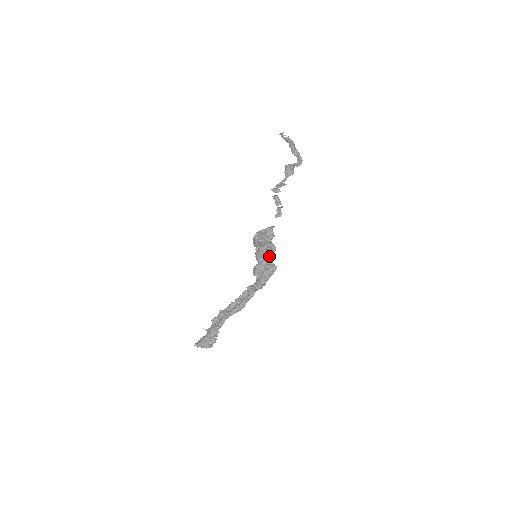
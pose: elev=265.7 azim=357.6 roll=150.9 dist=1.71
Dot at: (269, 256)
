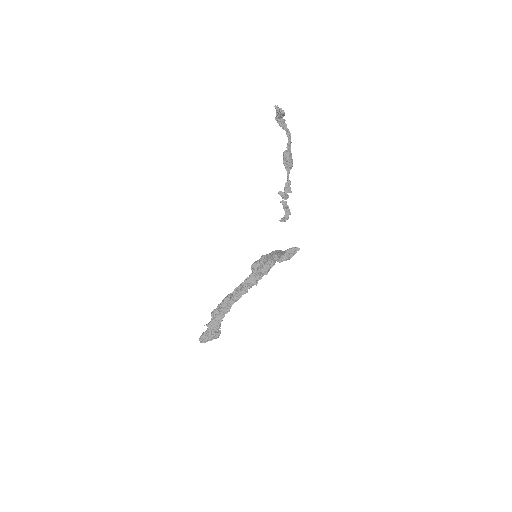
Dot at: occluded
